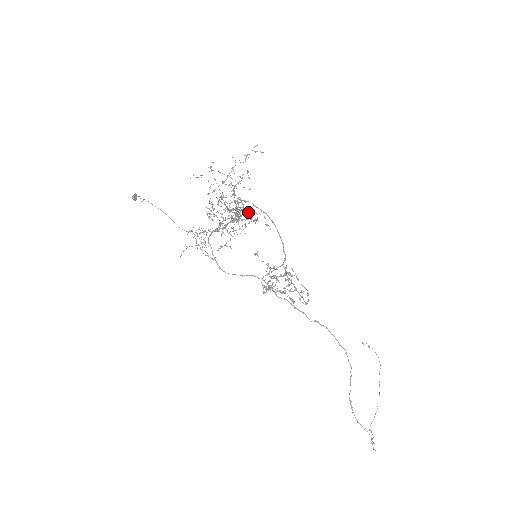
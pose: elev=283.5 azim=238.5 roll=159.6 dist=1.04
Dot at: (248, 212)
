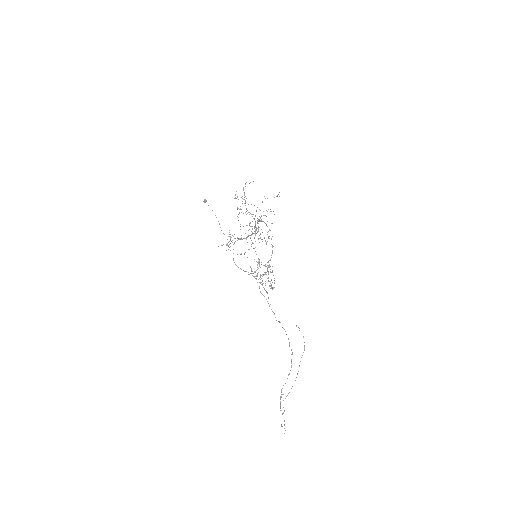
Dot at: occluded
